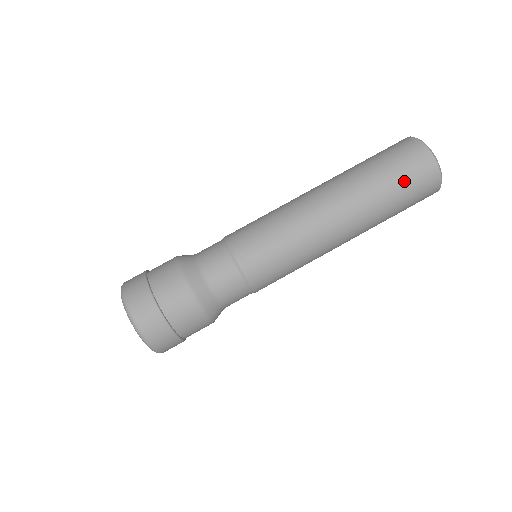
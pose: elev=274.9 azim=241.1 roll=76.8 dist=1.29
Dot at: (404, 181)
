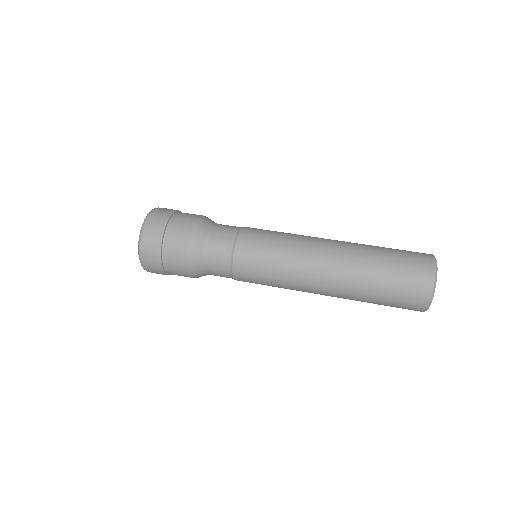
Dot at: (399, 260)
